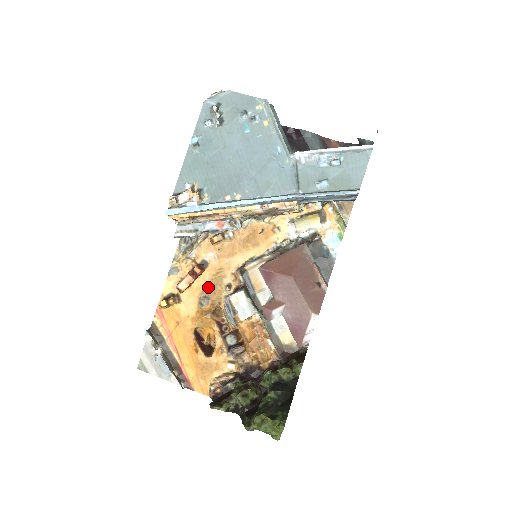
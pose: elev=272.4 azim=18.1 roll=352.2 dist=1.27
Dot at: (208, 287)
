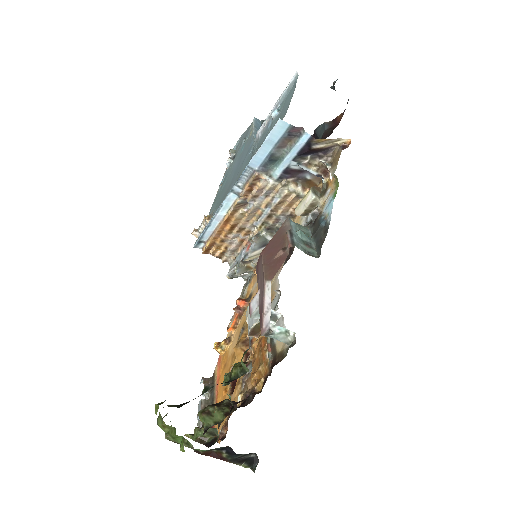
Dot at: occluded
